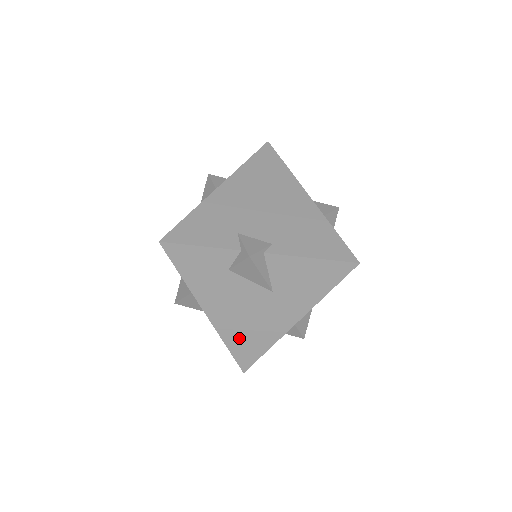
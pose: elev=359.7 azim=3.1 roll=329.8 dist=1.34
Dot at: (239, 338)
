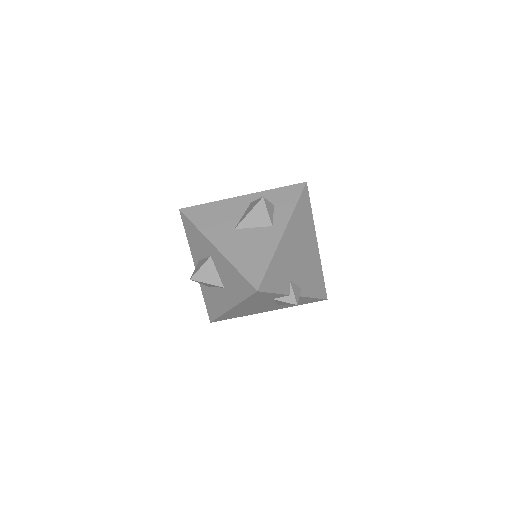
Dot at: (232, 315)
